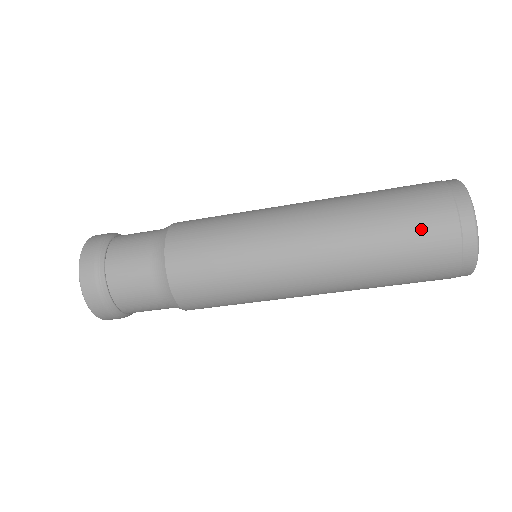
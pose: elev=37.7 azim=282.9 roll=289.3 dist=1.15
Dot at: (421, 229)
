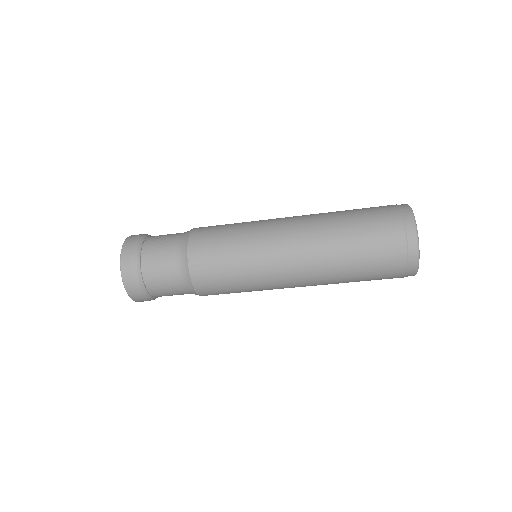
Dot at: (380, 267)
